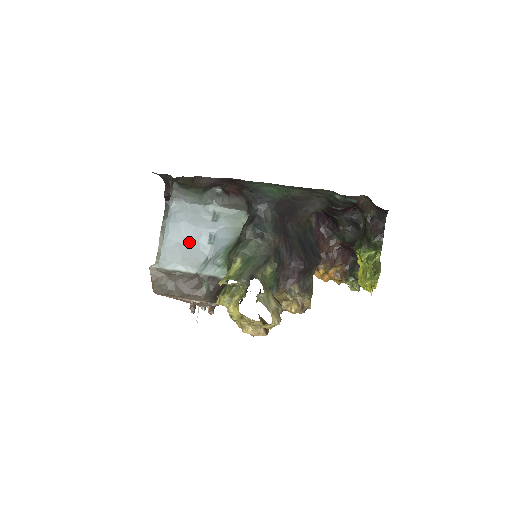
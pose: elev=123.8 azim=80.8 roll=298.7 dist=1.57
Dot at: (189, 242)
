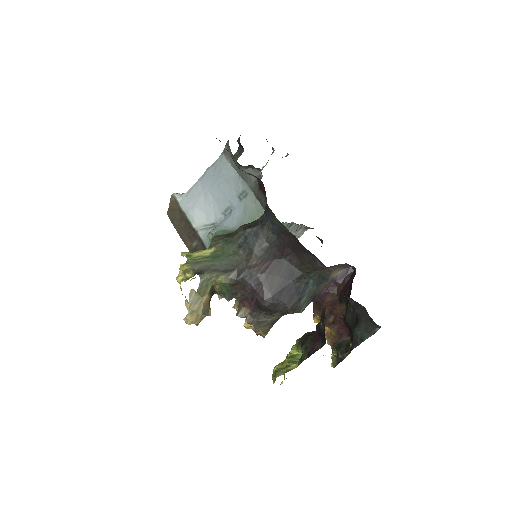
Dot at: (210, 199)
